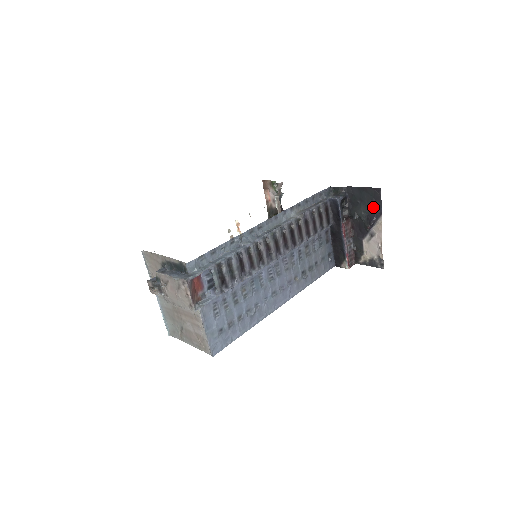
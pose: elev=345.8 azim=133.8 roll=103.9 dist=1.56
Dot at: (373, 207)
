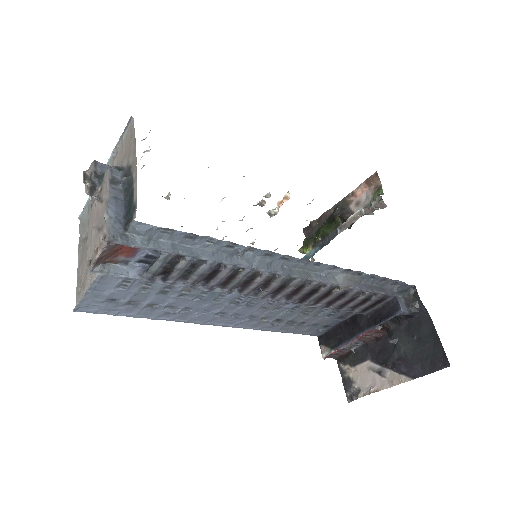
Dot at: (418, 362)
